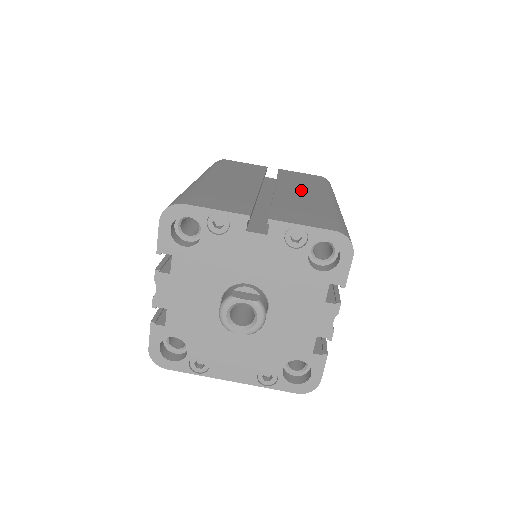
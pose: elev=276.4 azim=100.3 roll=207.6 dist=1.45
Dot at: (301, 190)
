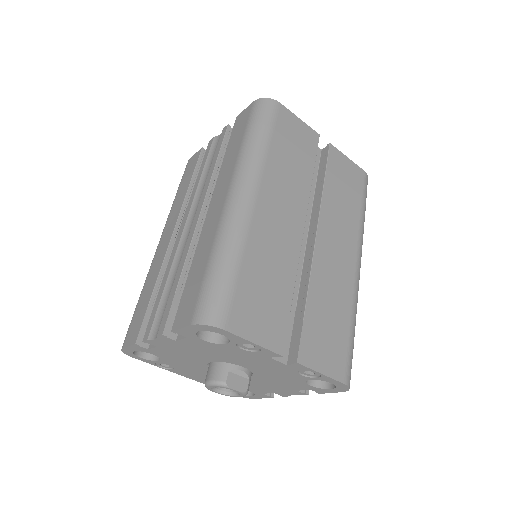
Dot at: (338, 242)
